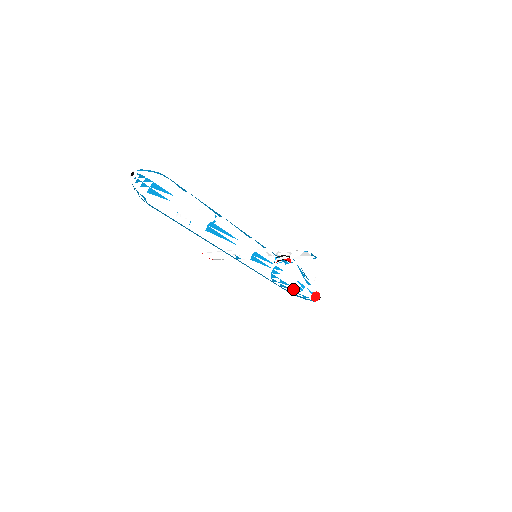
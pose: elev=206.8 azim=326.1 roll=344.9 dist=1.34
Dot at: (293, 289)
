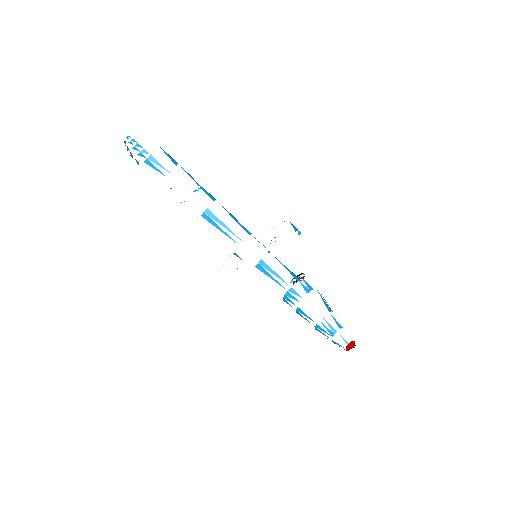
Dot at: (318, 327)
